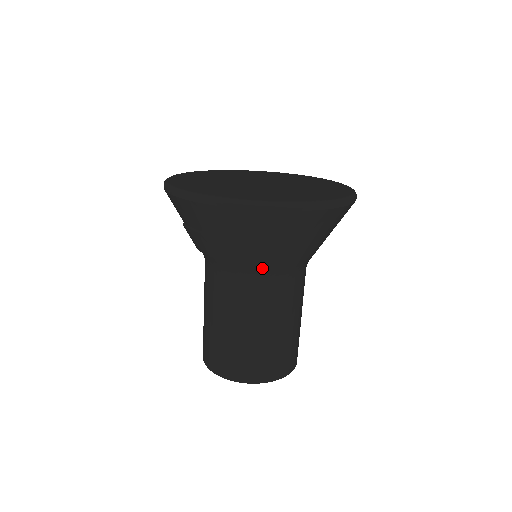
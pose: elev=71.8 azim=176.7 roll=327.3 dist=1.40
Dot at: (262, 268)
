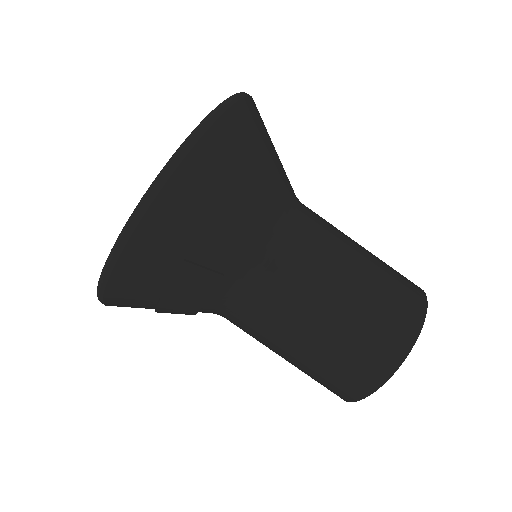
Dot at: (235, 274)
